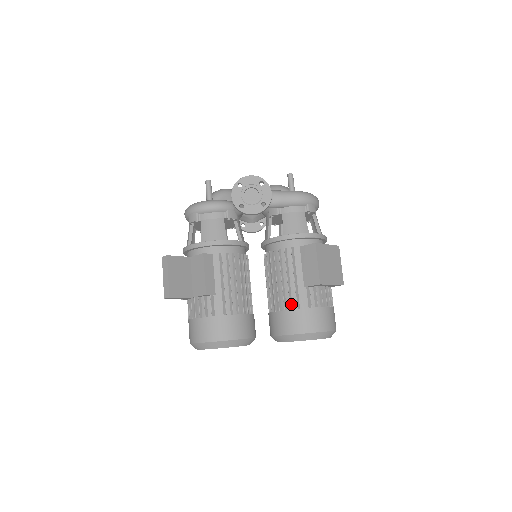
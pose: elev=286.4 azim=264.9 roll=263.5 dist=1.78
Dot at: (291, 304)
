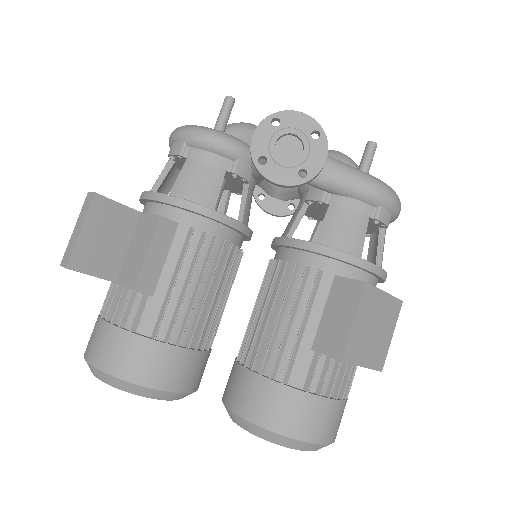
Dot at: (275, 369)
